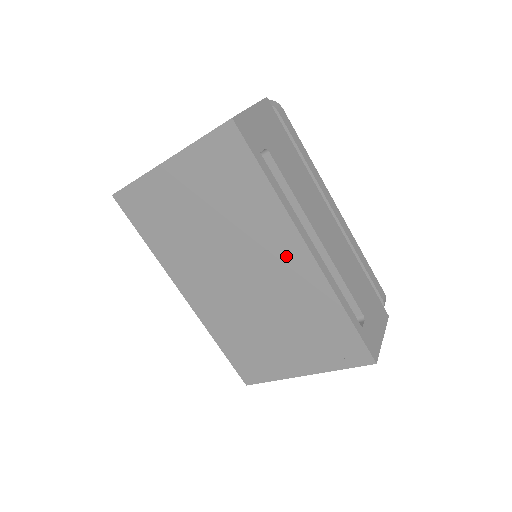
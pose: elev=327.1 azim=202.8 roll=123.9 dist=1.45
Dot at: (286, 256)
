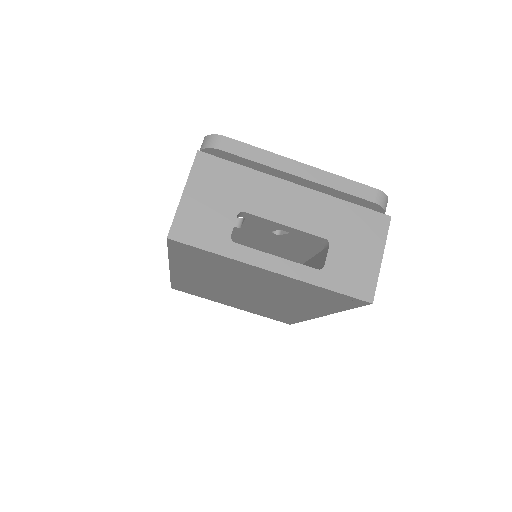
Dot at: (300, 310)
